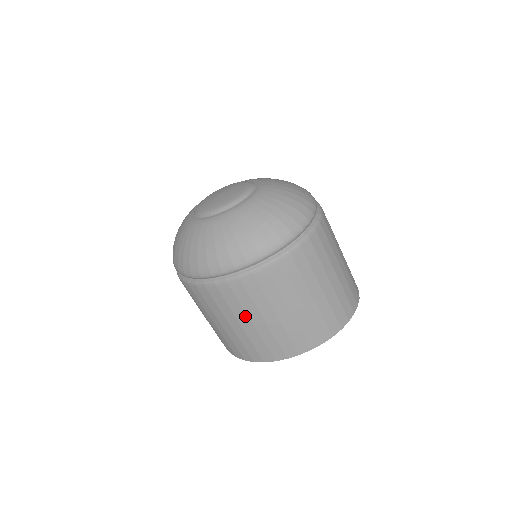
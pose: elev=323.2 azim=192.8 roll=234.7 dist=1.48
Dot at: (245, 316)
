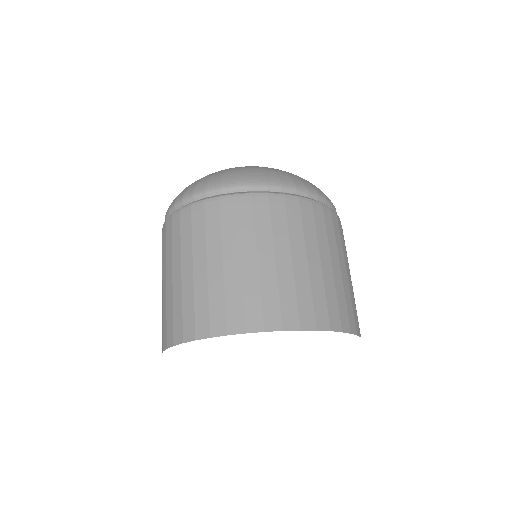
Dot at: (287, 245)
